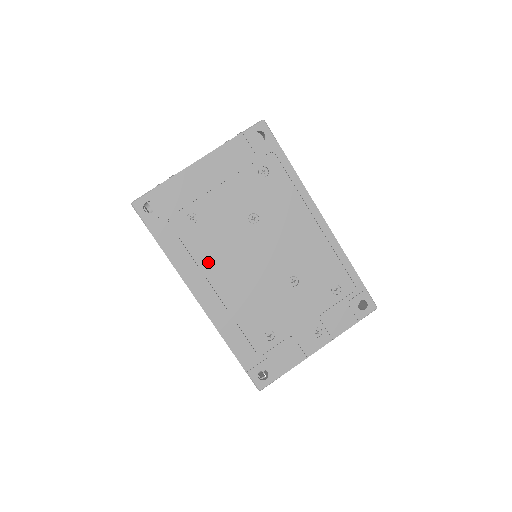
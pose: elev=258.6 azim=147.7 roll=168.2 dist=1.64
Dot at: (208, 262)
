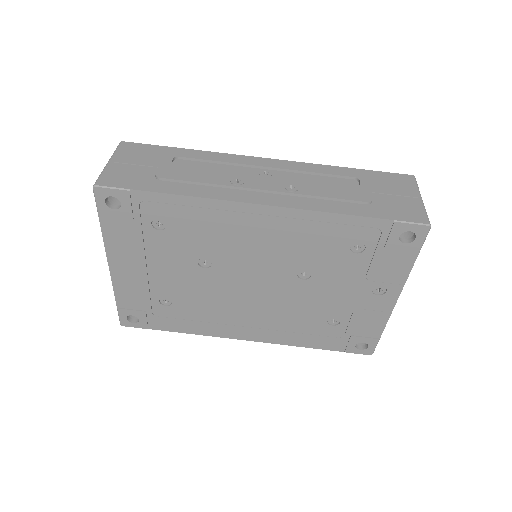
Dot at: (217, 316)
